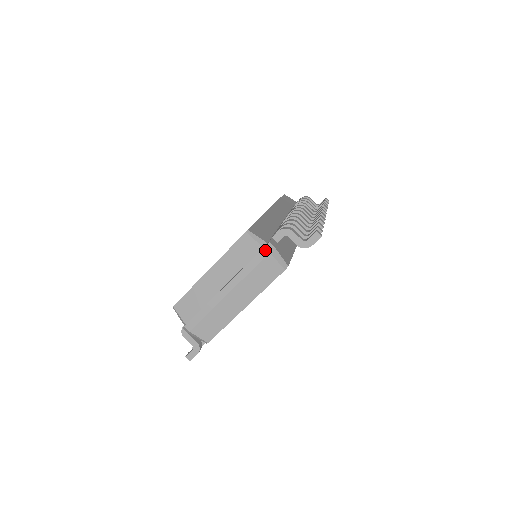
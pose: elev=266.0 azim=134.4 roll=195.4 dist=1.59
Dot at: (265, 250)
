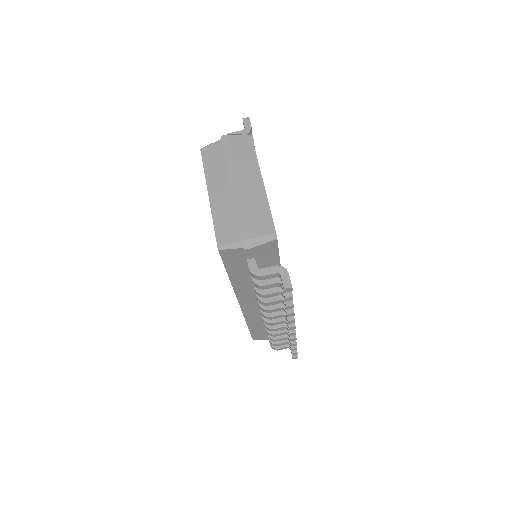
Dot at: (223, 136)
